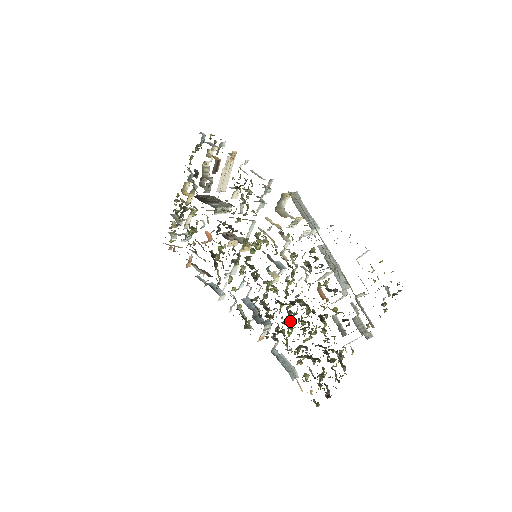
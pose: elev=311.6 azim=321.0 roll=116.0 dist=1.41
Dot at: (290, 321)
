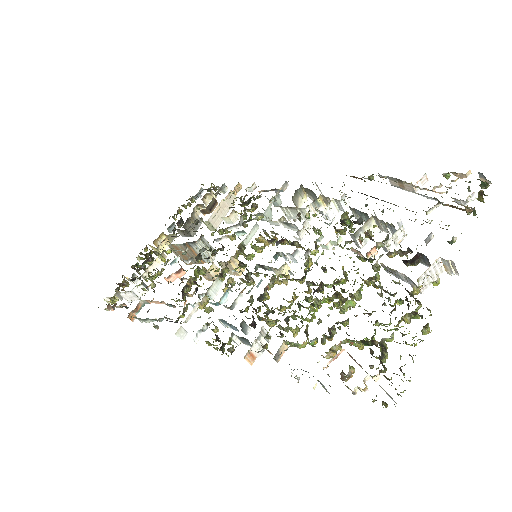
Dot at: occluded
